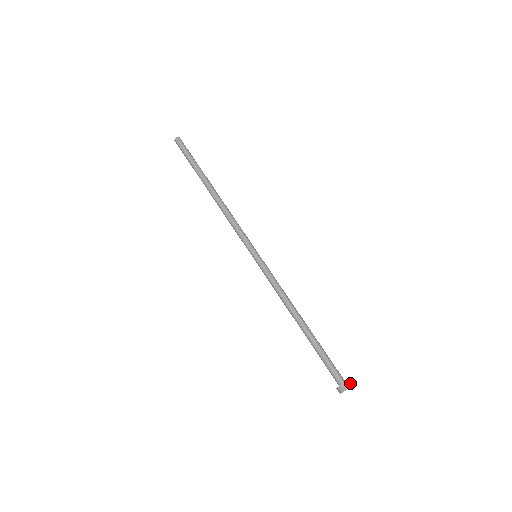
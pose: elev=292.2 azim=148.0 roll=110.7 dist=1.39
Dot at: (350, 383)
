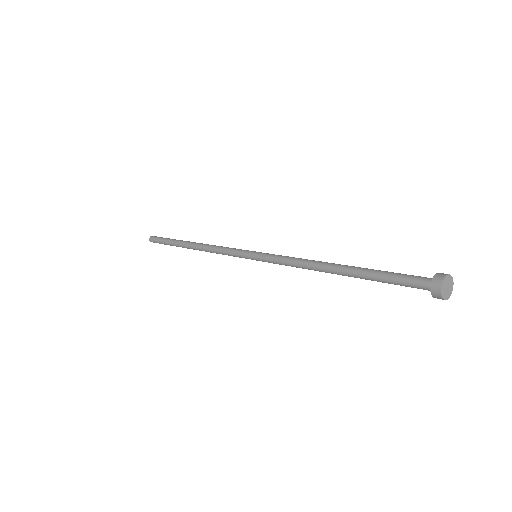
Dot at: (445, 274)
